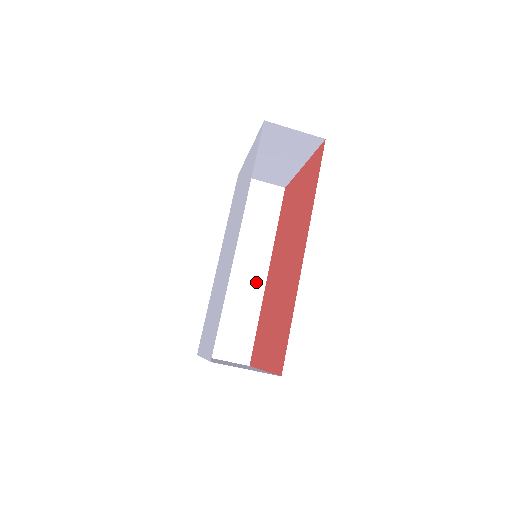
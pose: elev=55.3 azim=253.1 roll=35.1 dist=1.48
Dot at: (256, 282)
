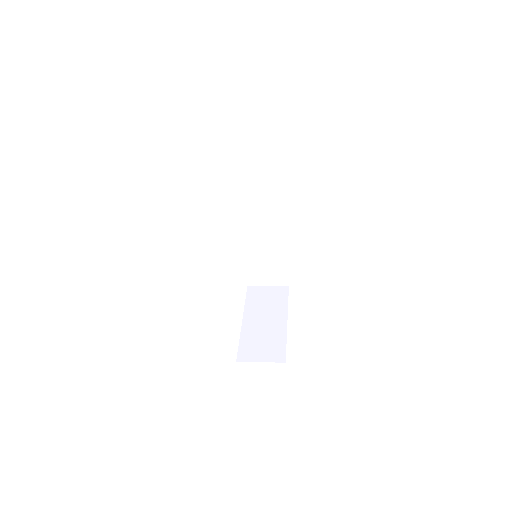
Dot at: (275, 232)
